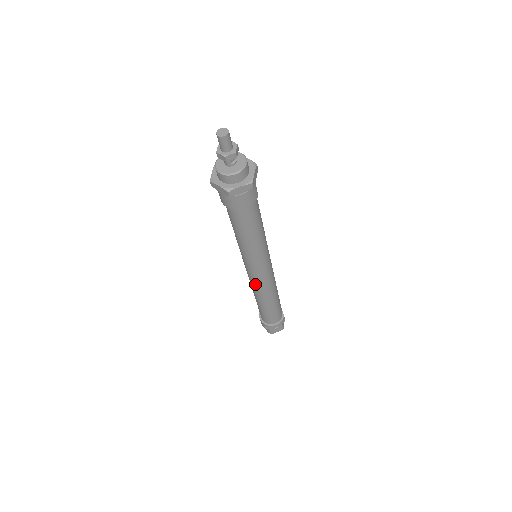
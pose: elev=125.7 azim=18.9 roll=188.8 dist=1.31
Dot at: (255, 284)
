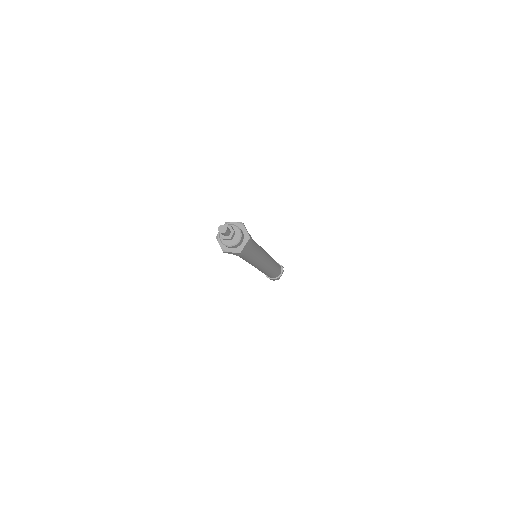
Dot at: (263, 269)
